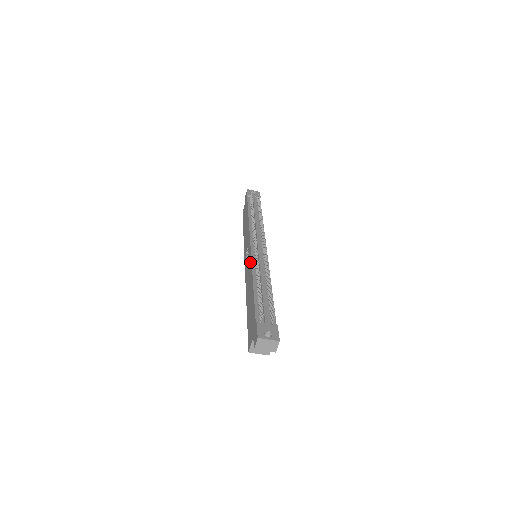
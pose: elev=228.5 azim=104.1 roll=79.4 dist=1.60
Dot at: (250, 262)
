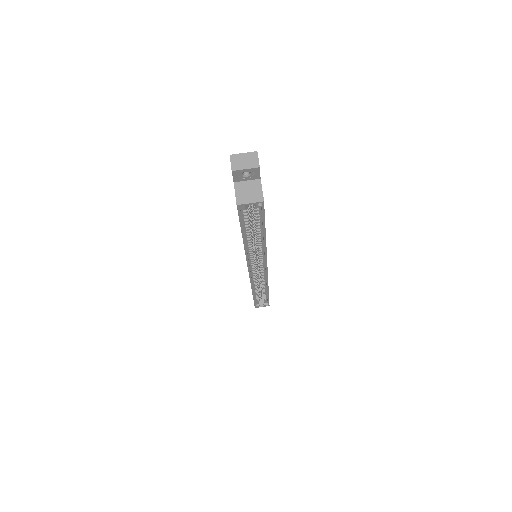
Dot at: occluded
